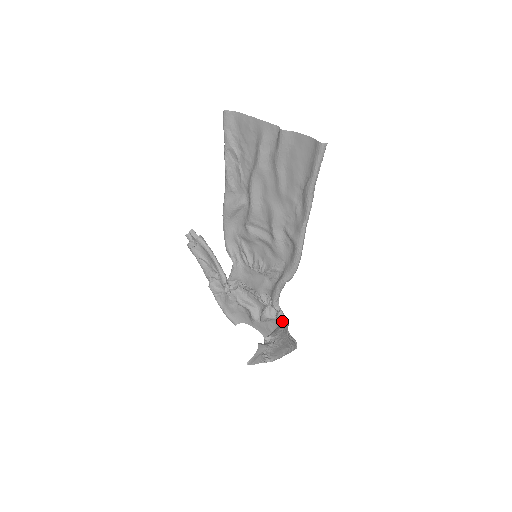
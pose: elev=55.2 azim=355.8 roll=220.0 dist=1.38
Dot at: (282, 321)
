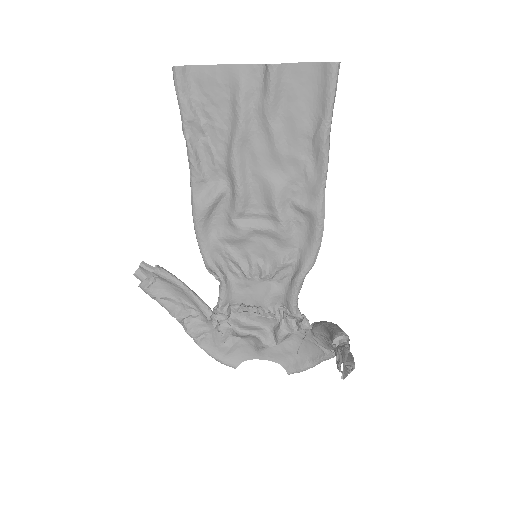
Dot at: (323, 322)
